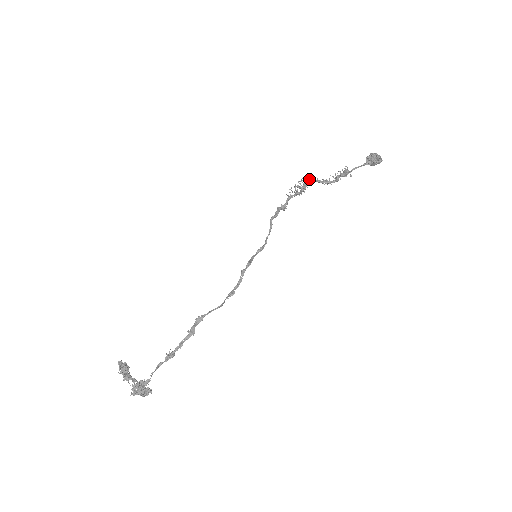
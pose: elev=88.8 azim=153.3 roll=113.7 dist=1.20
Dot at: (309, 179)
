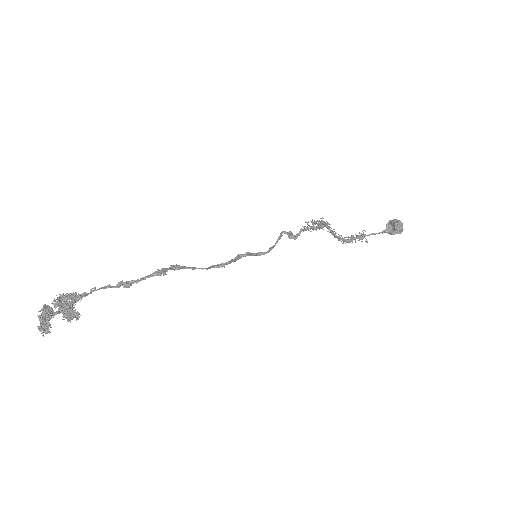
Dot at: occluded
